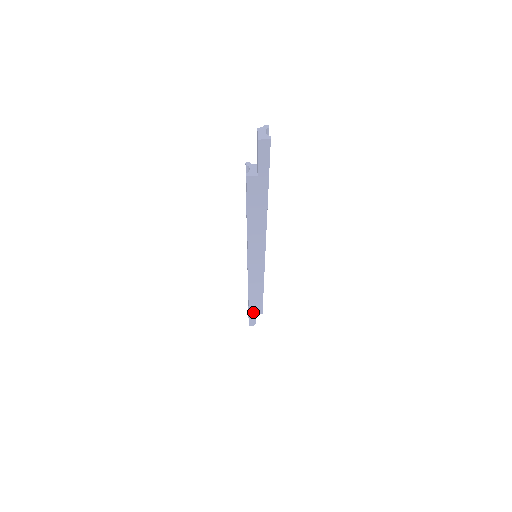
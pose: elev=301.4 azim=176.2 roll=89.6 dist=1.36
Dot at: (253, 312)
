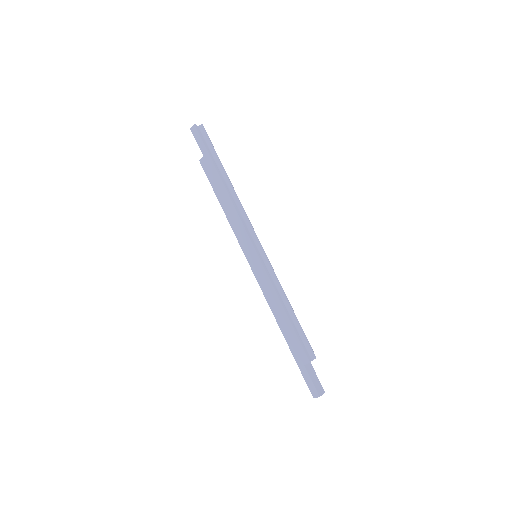
Dot at: (300, 361)
